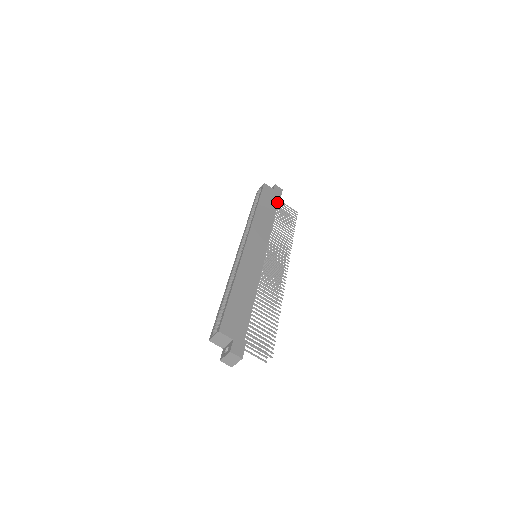
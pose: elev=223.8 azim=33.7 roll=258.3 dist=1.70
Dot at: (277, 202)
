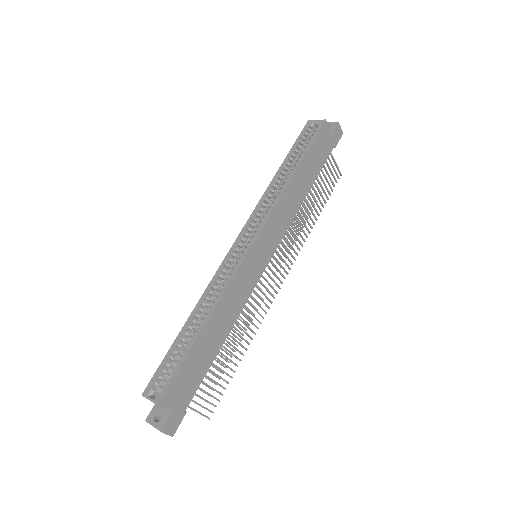
Dot at: (325, 160)
